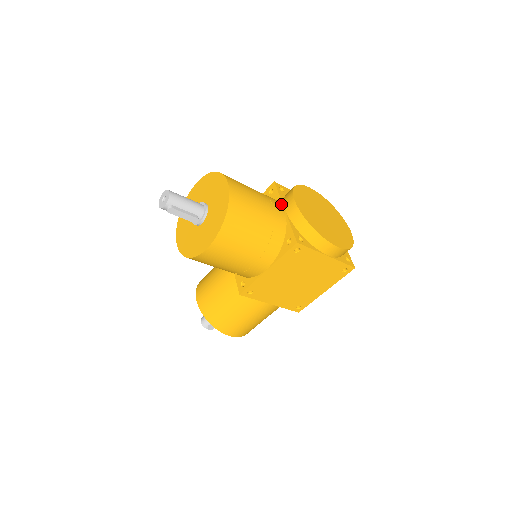
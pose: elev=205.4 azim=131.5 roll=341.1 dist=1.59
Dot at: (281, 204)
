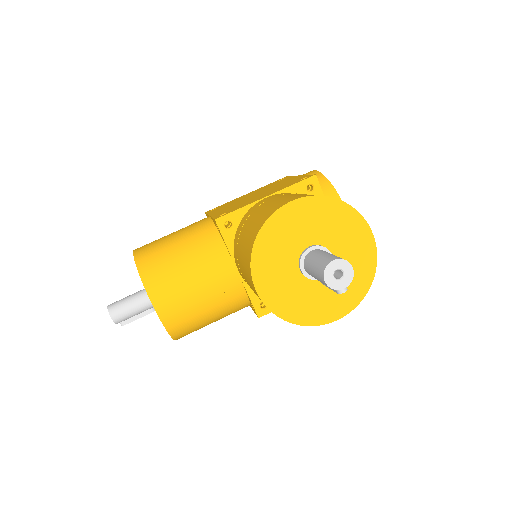
Dot at: occluded
